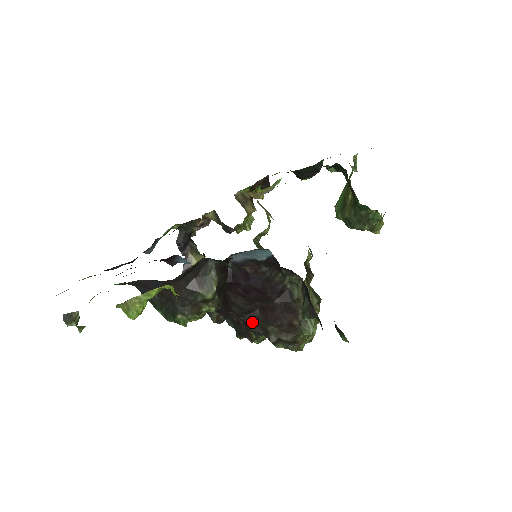
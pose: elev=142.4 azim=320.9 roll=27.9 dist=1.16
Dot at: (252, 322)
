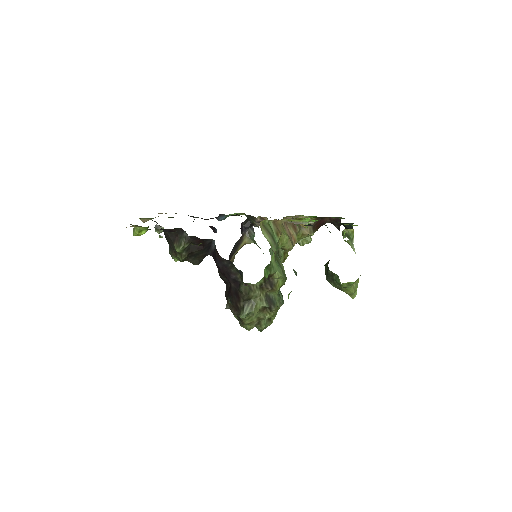
Dot at: (227, 290)
